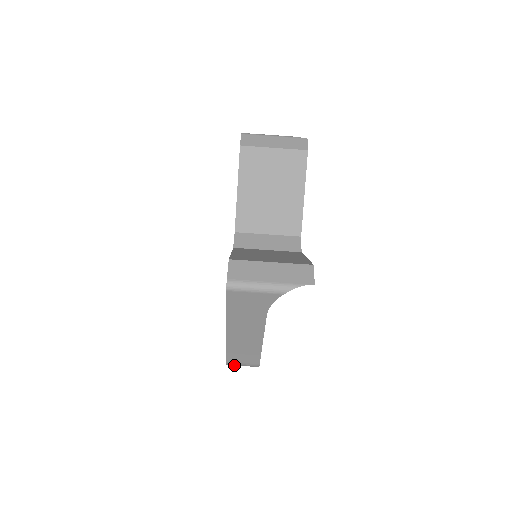
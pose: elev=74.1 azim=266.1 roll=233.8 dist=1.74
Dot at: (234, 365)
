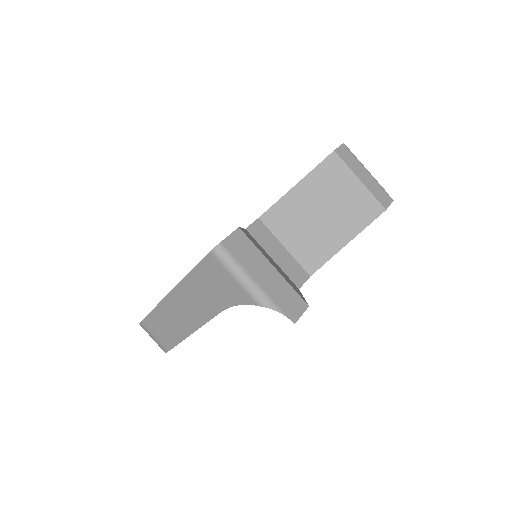
Dot at: (146, 330)
